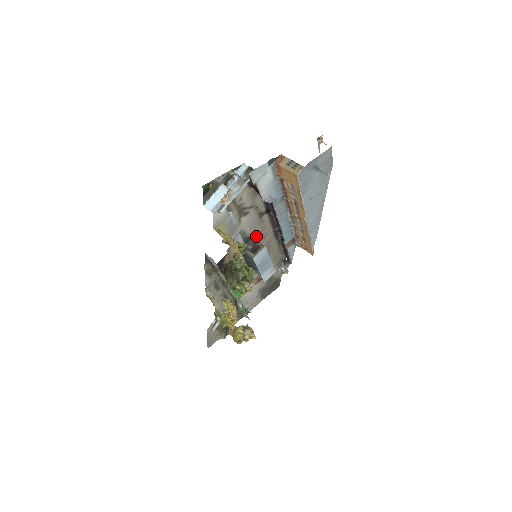
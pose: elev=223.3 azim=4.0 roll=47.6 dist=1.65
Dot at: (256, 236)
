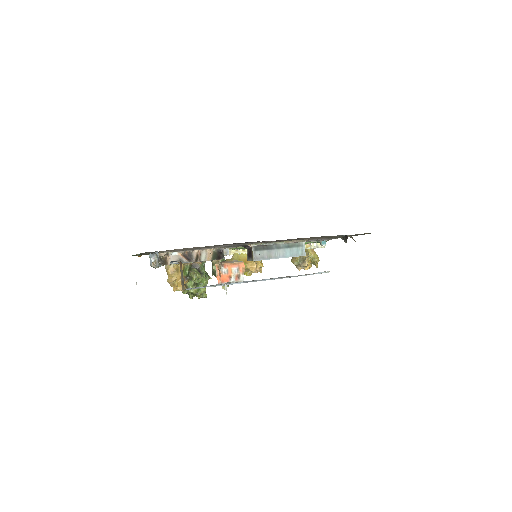
Dot at: (257, 243)
